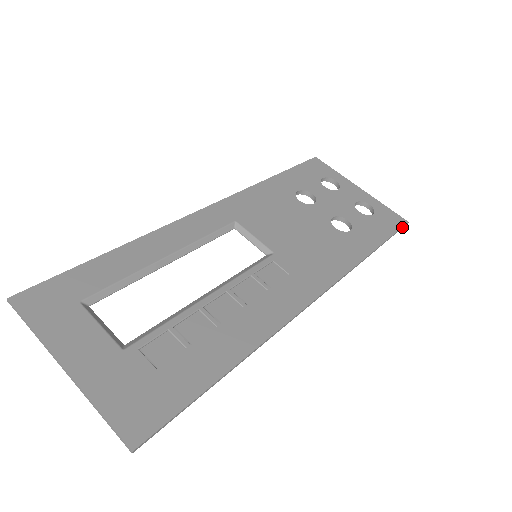
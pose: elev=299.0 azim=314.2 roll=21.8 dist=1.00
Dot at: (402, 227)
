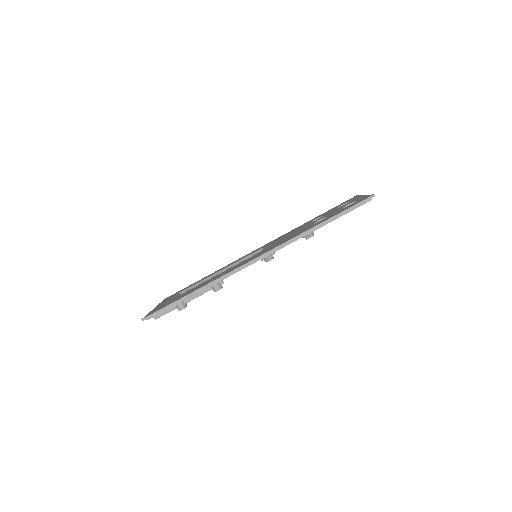
Dot at: (364, 200)
